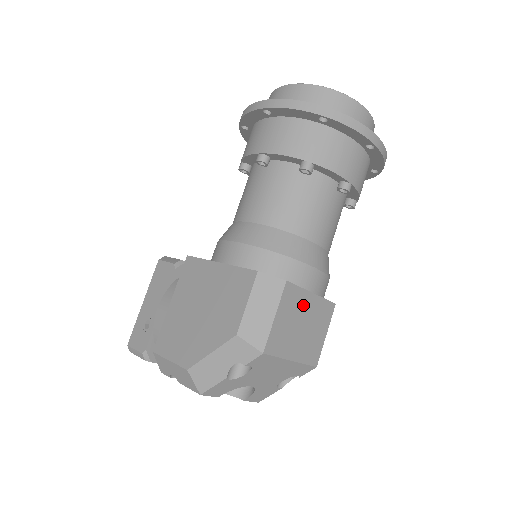
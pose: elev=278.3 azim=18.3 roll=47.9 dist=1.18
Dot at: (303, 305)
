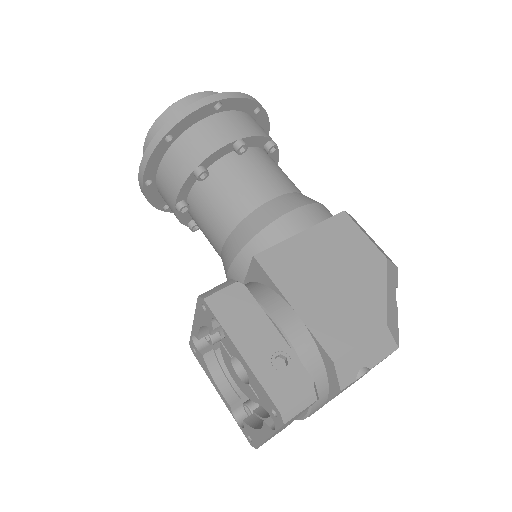
Dot at: occluded
